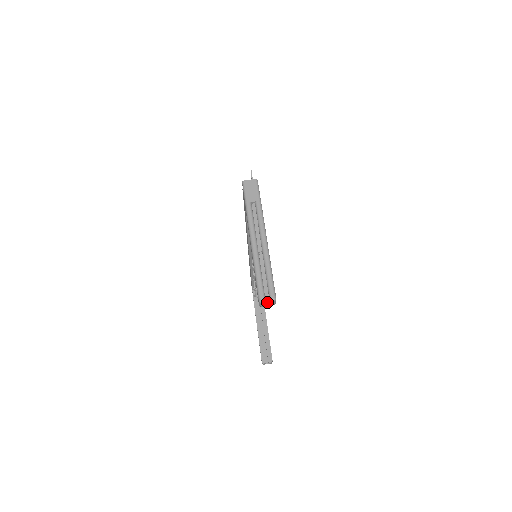
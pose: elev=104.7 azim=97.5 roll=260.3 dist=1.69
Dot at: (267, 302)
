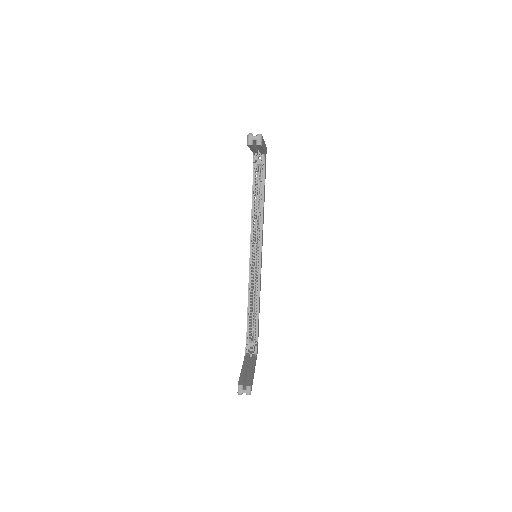
Dot at: (254, 136)
